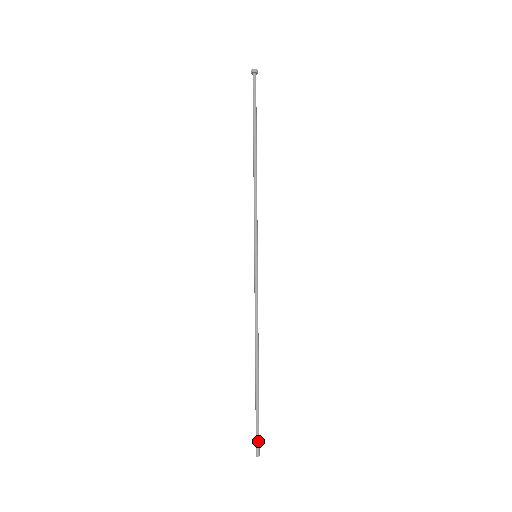
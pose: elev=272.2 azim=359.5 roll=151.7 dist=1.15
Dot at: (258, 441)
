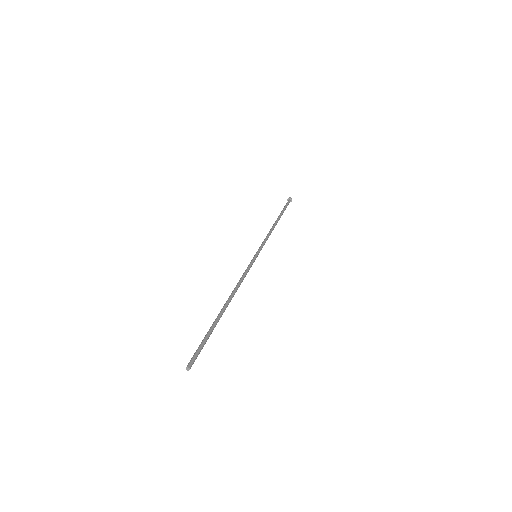
Dot at: (196, 355)
